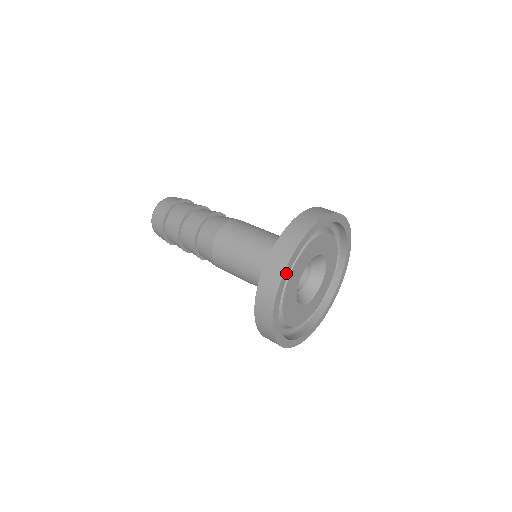
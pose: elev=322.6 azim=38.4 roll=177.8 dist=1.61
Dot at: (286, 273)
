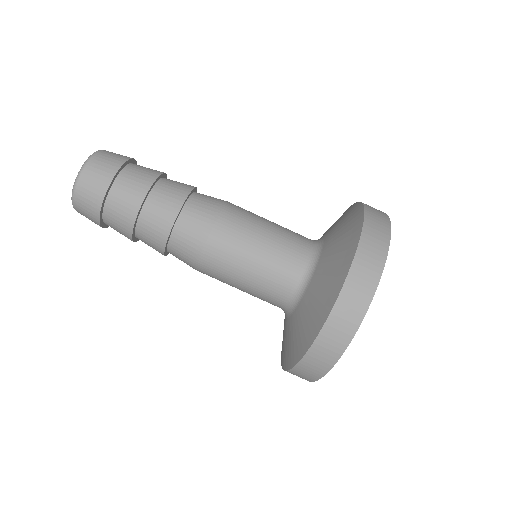
Dot at: (343, 348)
